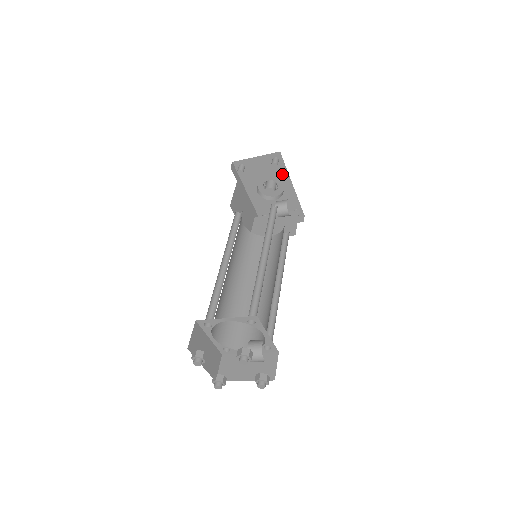
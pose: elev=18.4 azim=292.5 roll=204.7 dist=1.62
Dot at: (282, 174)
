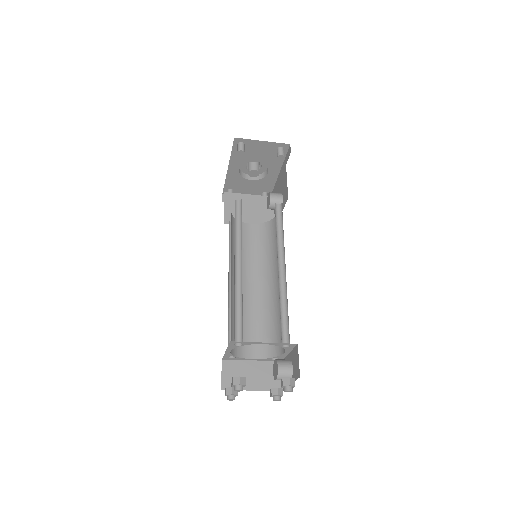
Dot at: (276, 162)
